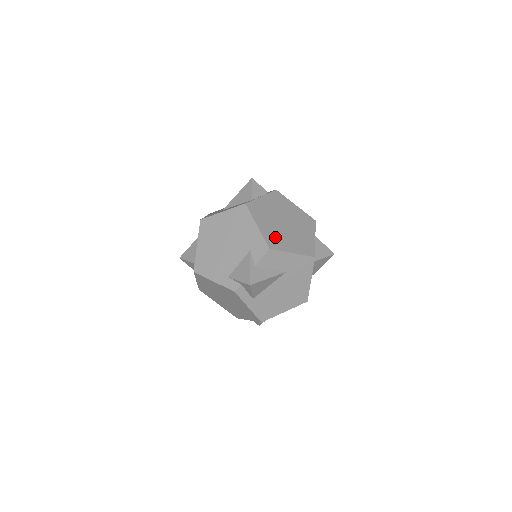
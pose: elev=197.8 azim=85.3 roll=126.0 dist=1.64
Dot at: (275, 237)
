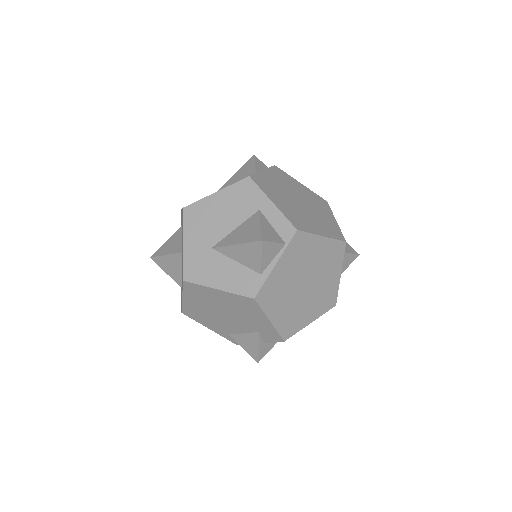
Dot at: (292, 319)
